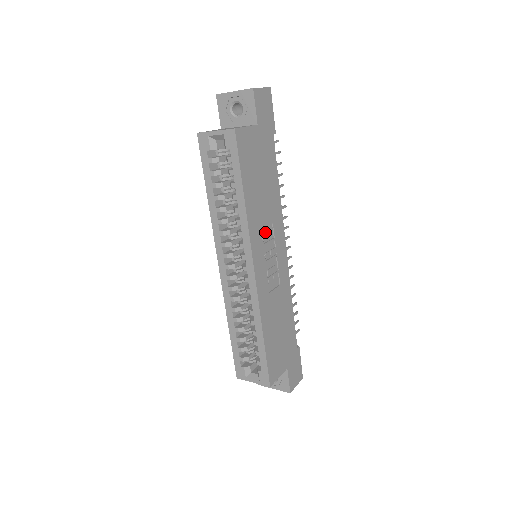
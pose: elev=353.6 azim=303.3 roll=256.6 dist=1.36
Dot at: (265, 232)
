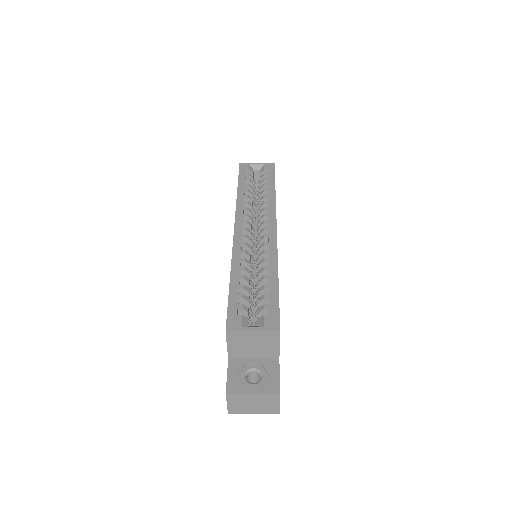
Dot at: occluded
